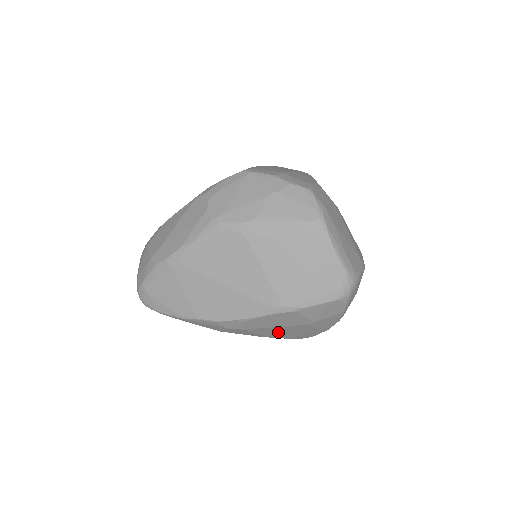
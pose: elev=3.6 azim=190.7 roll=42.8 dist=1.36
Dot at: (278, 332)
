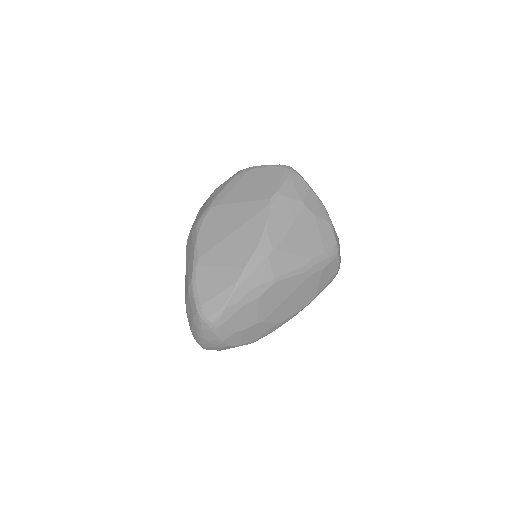
Dot at: (303, 241)
